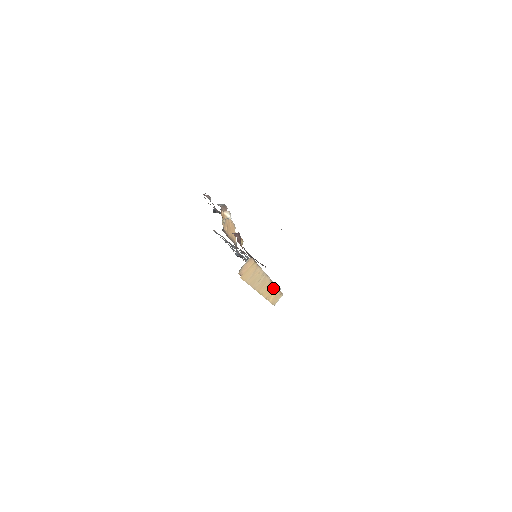
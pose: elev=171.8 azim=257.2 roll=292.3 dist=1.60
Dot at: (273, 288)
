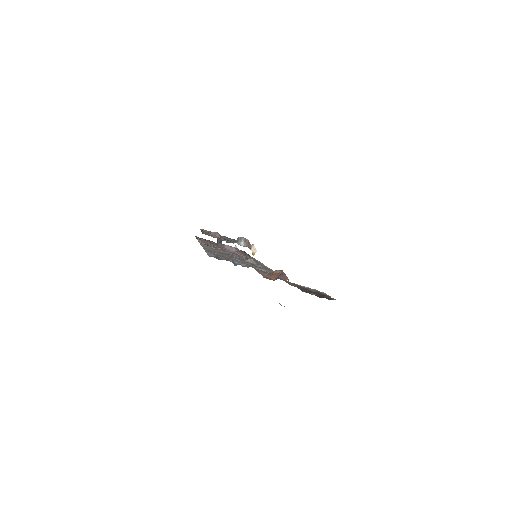
Dot at: occluded
